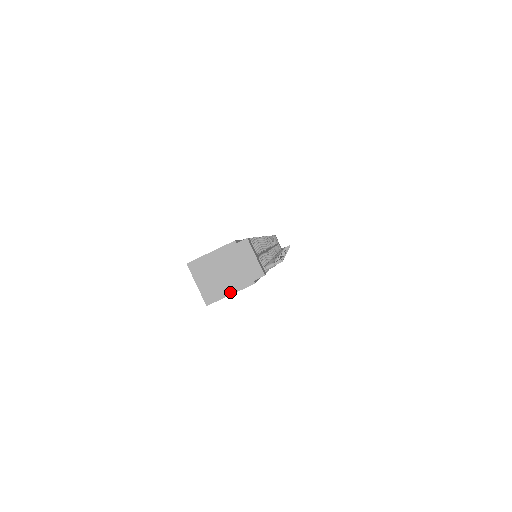
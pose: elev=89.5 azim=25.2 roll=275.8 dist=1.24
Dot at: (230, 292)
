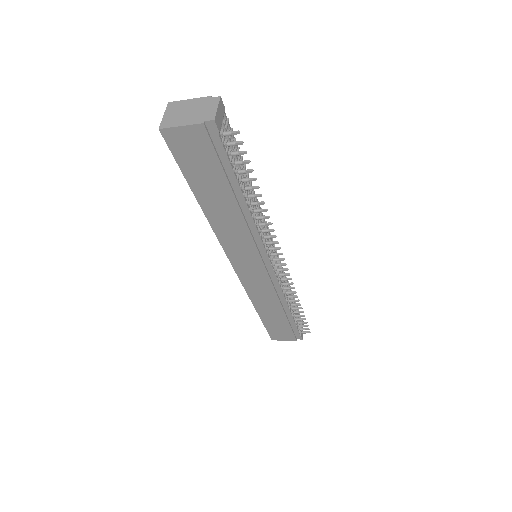
Dot at: (182, 124)
